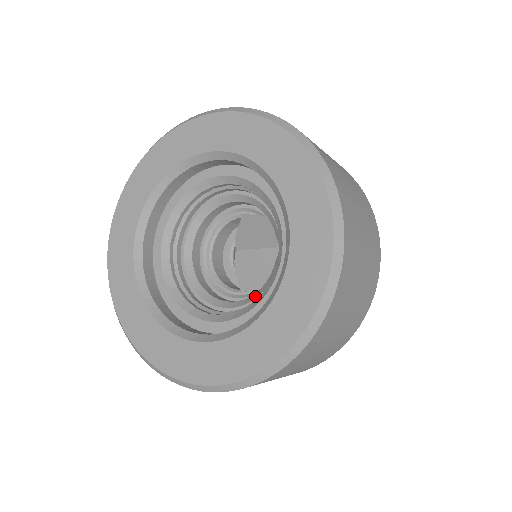
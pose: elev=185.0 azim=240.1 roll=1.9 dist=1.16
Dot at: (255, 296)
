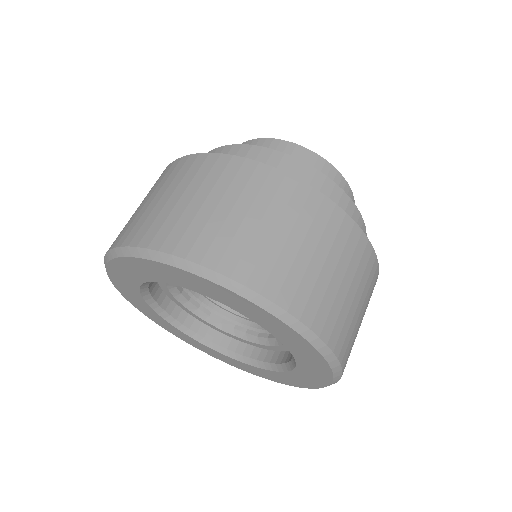
Dot at: occluded
